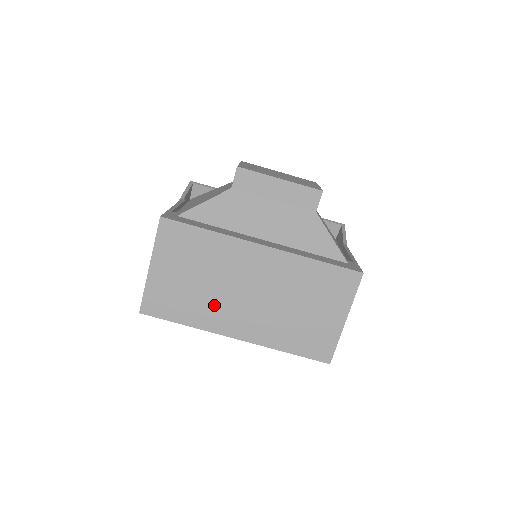
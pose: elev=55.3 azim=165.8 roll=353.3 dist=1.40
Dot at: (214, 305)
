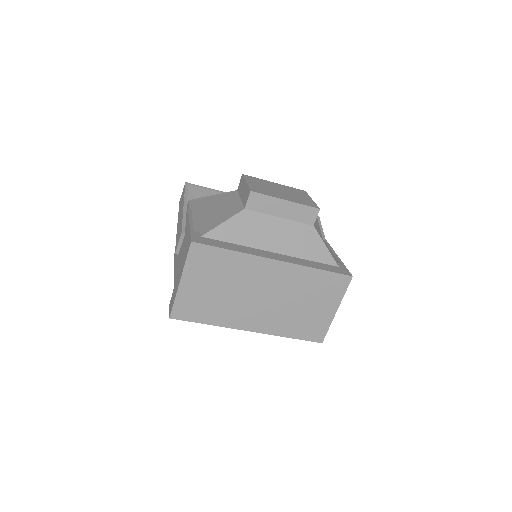
Dot at: (234, 308)
